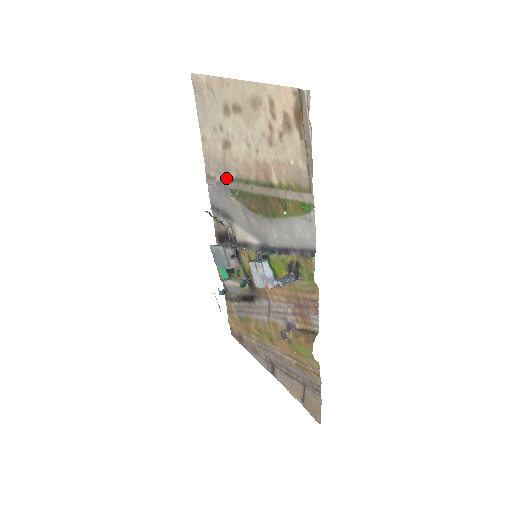
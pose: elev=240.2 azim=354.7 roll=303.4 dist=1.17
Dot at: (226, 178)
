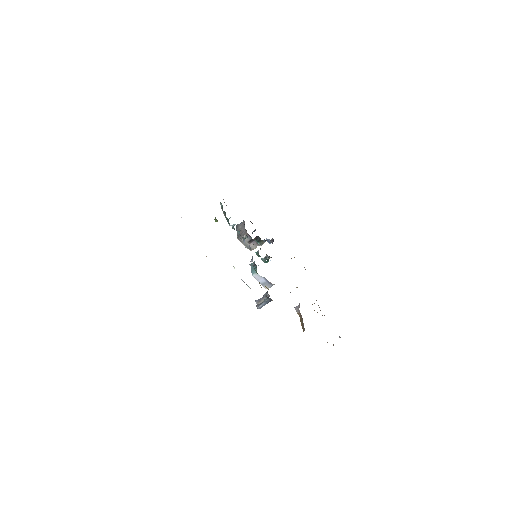
Dot at: occluded
